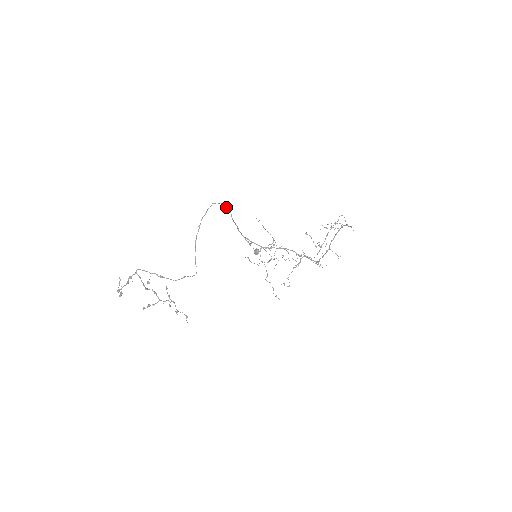
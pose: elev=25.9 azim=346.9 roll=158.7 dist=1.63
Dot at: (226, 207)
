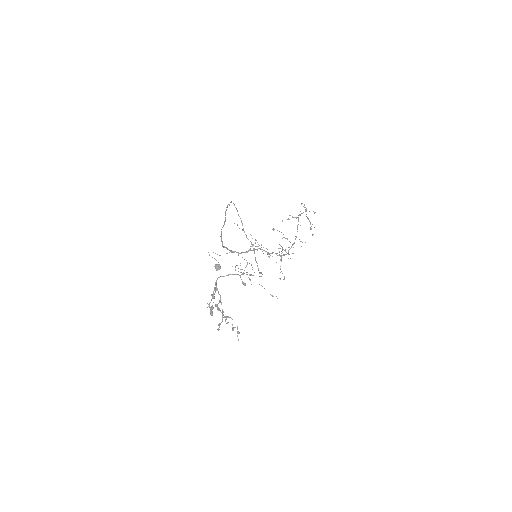
Dot at: (226, 210)
